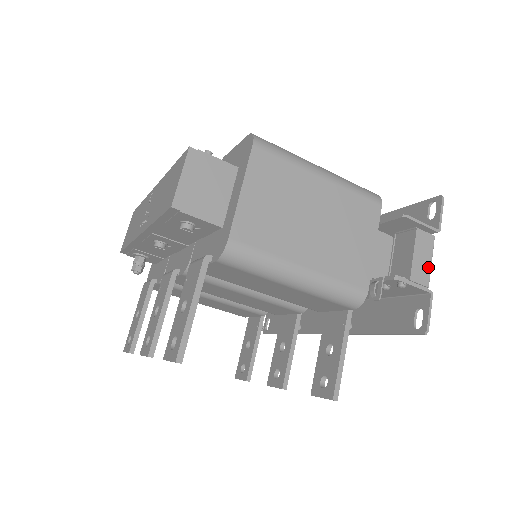
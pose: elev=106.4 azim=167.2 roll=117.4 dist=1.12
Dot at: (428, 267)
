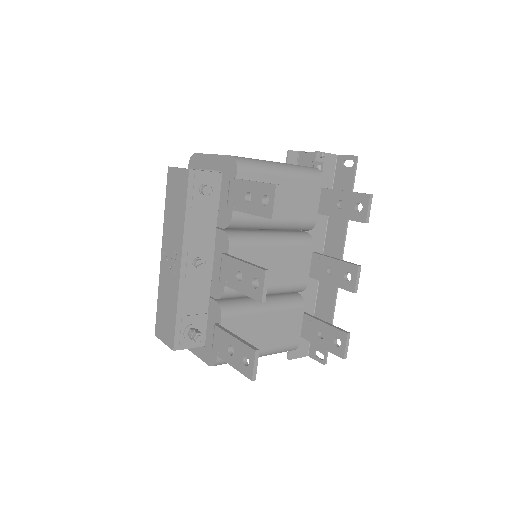
Dot at: occluded
